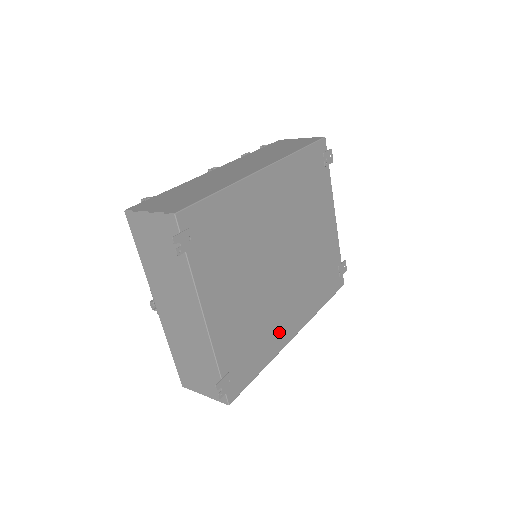
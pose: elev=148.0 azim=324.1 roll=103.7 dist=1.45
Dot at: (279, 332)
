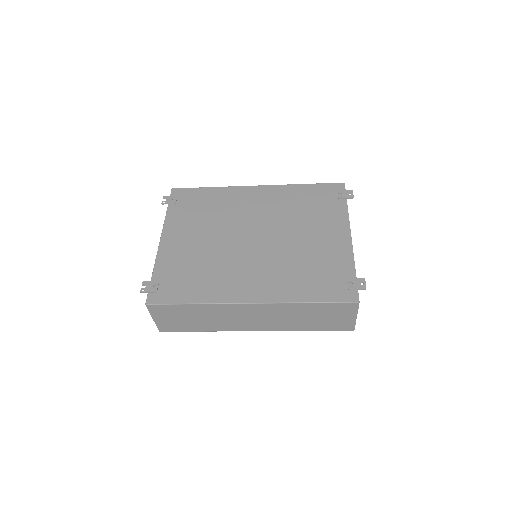
Dot at: (227, 287)
